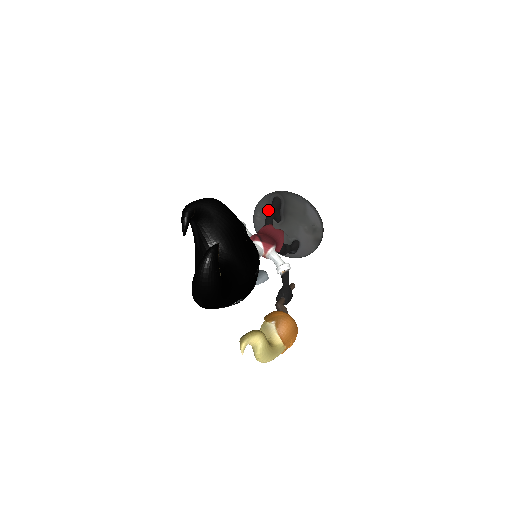
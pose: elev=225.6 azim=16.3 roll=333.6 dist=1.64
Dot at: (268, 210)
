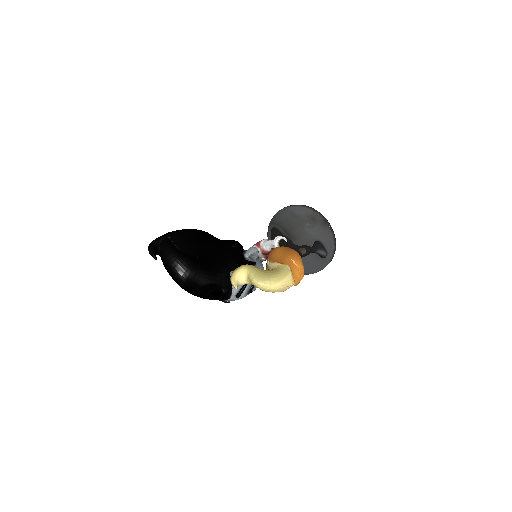
Dot at: occluded
